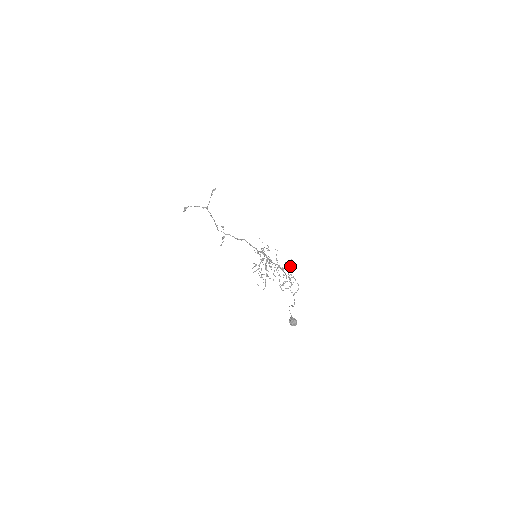
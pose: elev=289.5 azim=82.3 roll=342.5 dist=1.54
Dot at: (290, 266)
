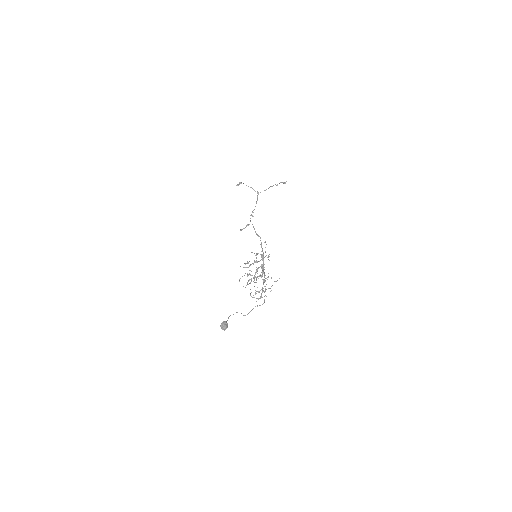
Dot at: occluded
